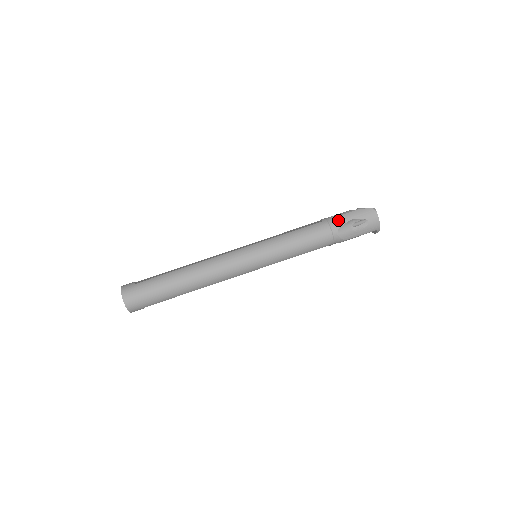
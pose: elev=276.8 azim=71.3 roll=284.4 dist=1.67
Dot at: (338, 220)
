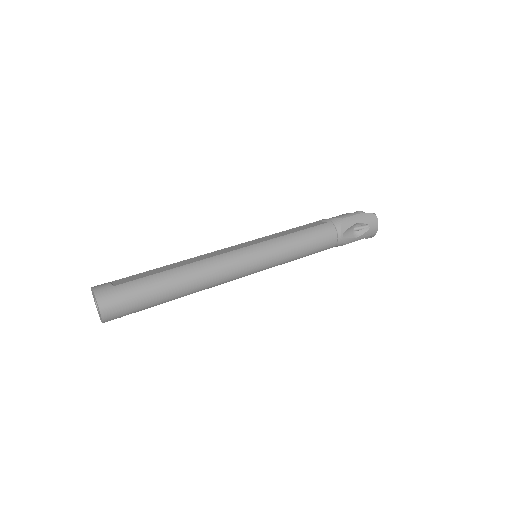
Dot at: (343, 223)
